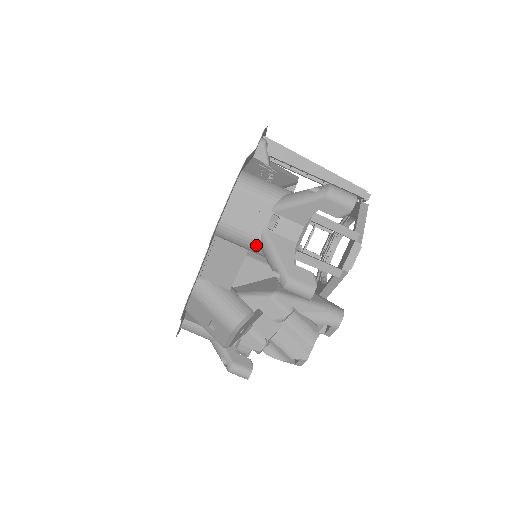
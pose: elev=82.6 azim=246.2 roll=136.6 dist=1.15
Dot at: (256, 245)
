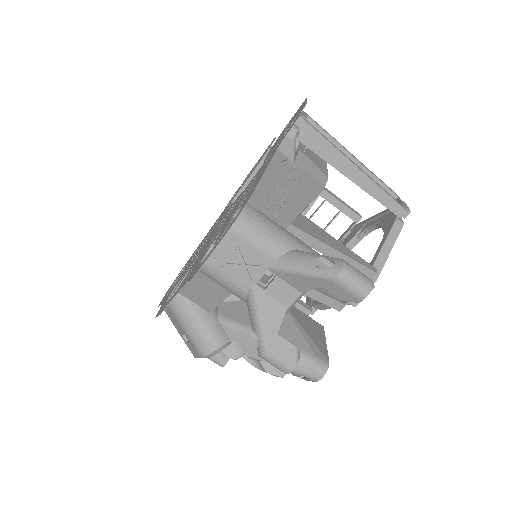
Dot at: (241, 296)
